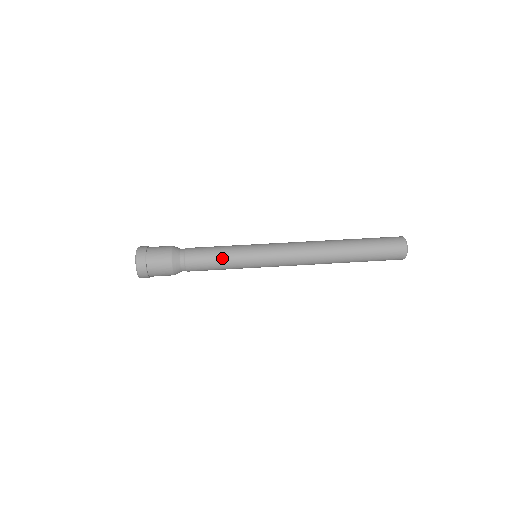
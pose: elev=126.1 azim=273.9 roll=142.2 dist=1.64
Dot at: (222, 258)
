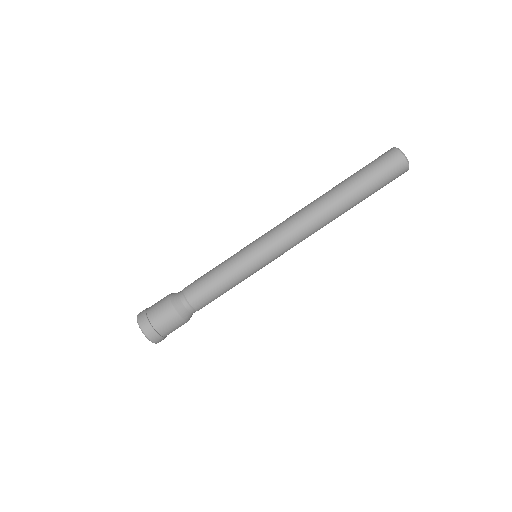
Dot at: occluded
